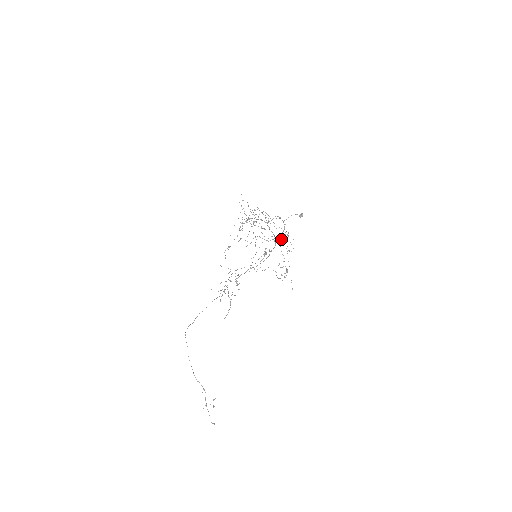
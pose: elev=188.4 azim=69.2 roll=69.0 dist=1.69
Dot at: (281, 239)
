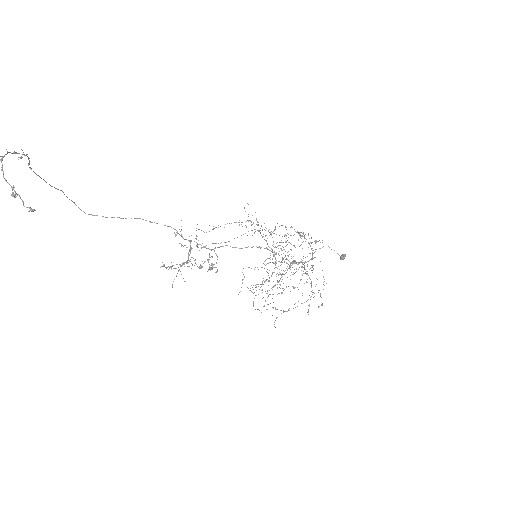
Dot at: (297, 232)
